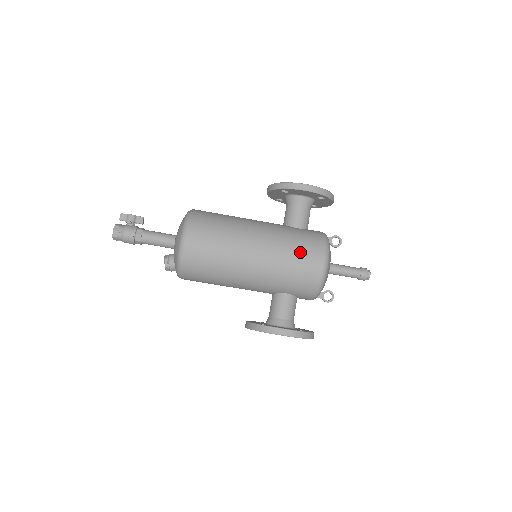
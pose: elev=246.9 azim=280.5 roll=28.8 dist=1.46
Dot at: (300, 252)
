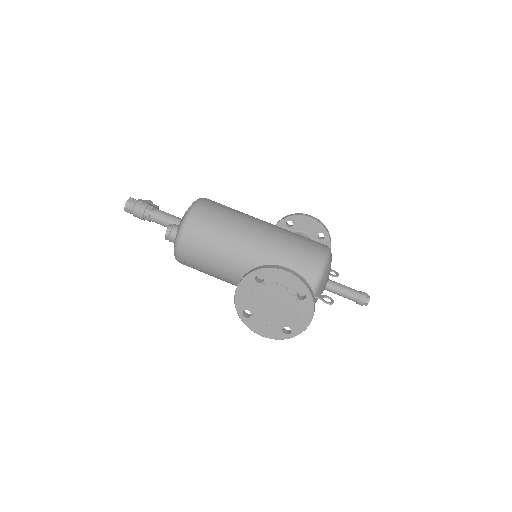
Dot at: (304, 237)
